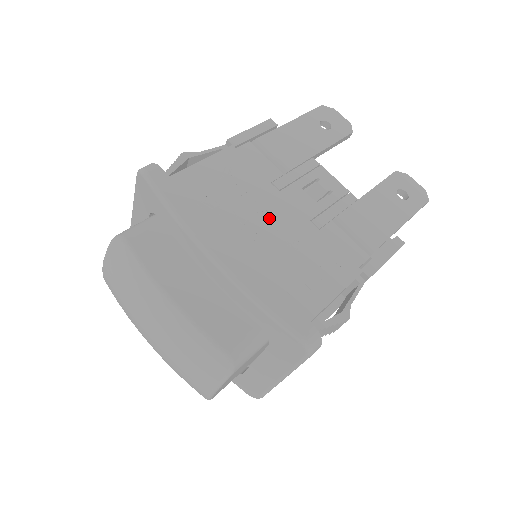
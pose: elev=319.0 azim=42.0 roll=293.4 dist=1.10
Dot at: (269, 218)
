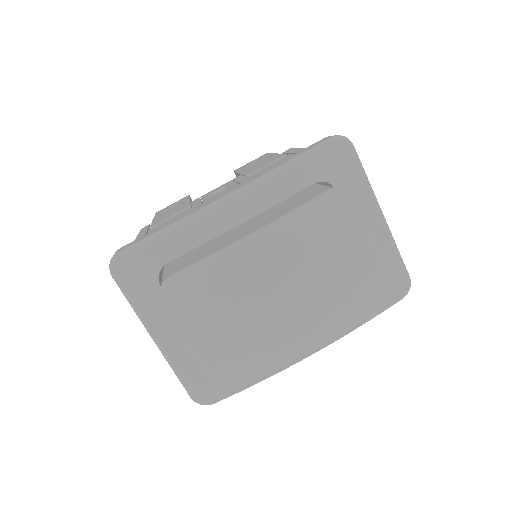
Dot at: occluded
